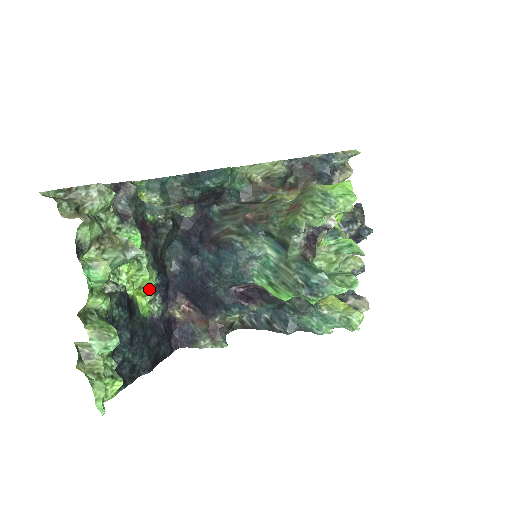
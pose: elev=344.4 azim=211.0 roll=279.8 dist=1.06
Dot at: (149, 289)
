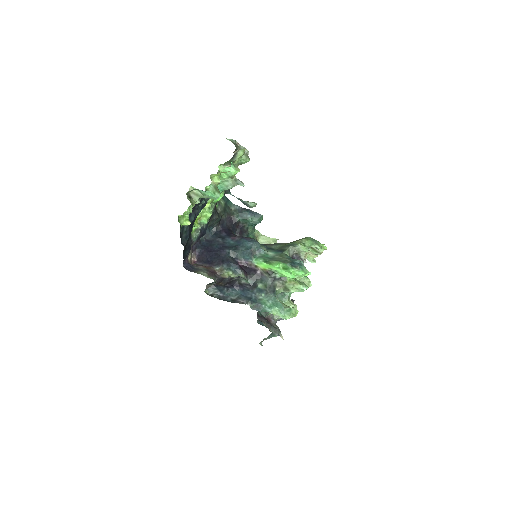
Dot at: (200, 225)
